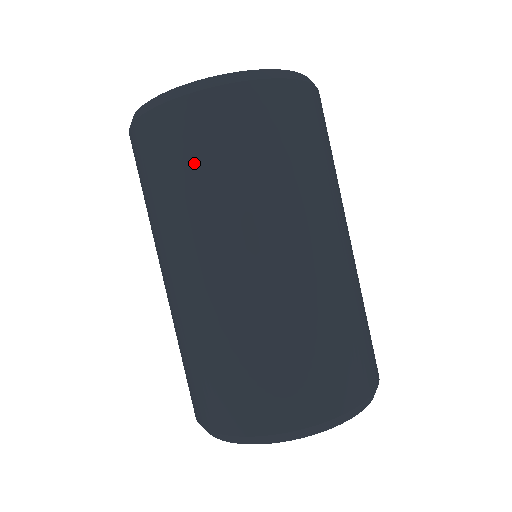
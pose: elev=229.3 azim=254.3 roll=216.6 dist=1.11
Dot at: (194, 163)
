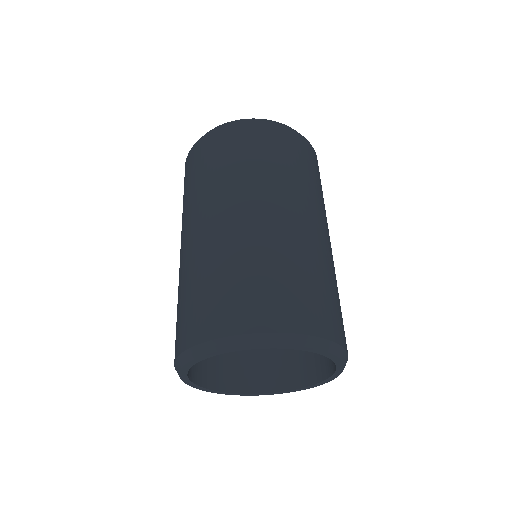
Dot at: (233, 154)
